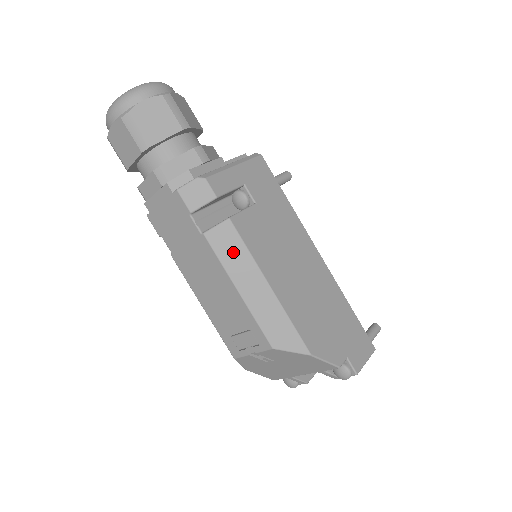
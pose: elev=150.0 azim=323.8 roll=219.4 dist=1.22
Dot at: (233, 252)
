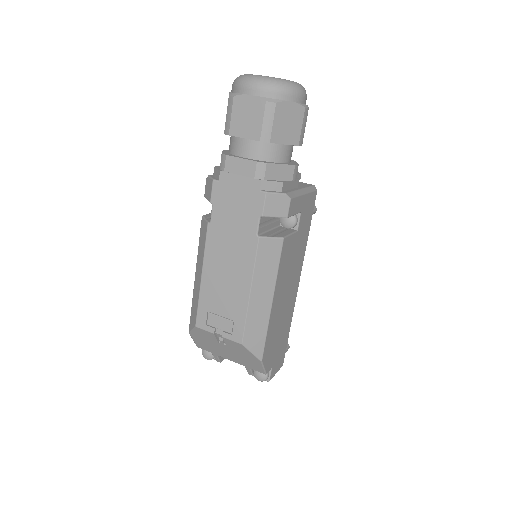
Dot at: (268, 264)
